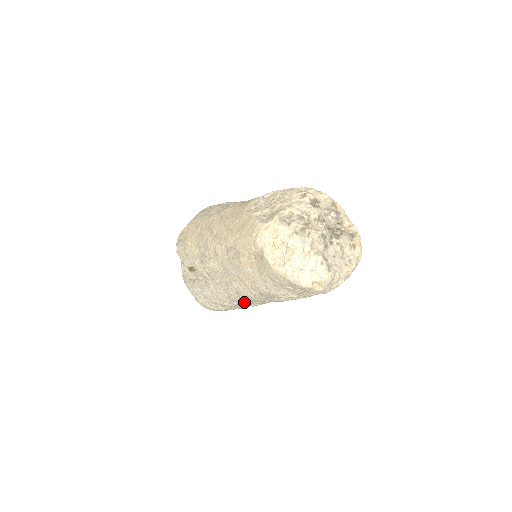
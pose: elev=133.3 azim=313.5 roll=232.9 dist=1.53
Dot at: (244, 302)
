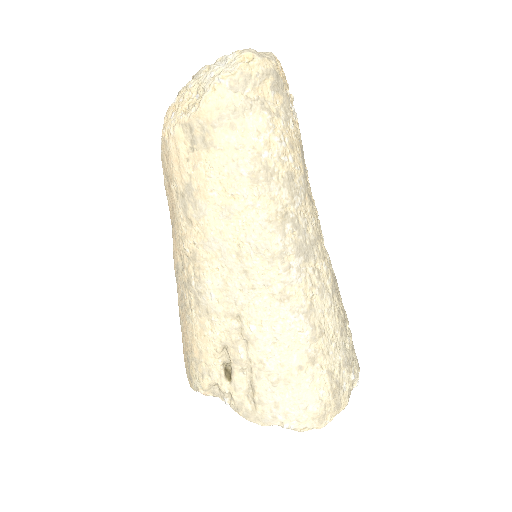
Dot at: (288, 266)
